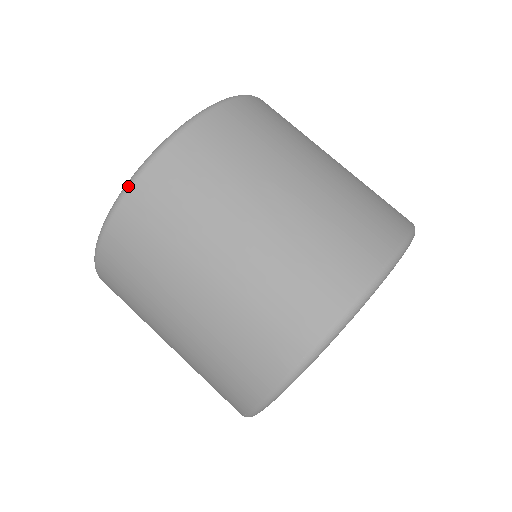
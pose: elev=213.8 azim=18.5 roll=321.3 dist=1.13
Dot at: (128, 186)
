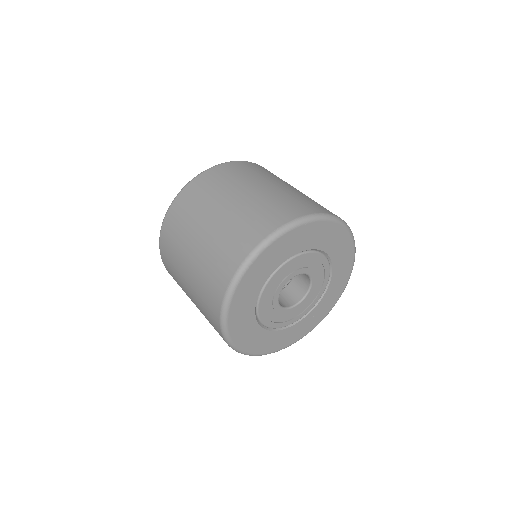
Dot at: (166, 213)
